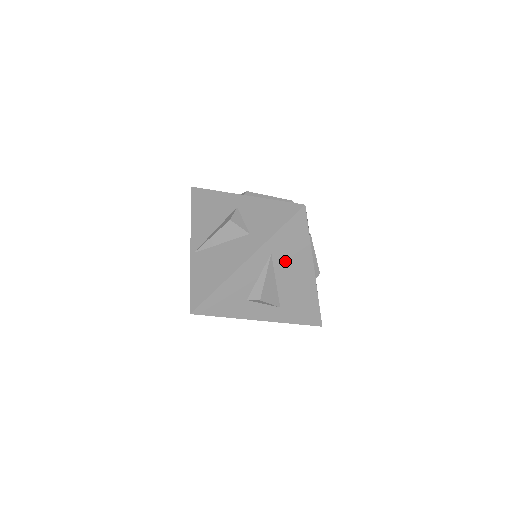
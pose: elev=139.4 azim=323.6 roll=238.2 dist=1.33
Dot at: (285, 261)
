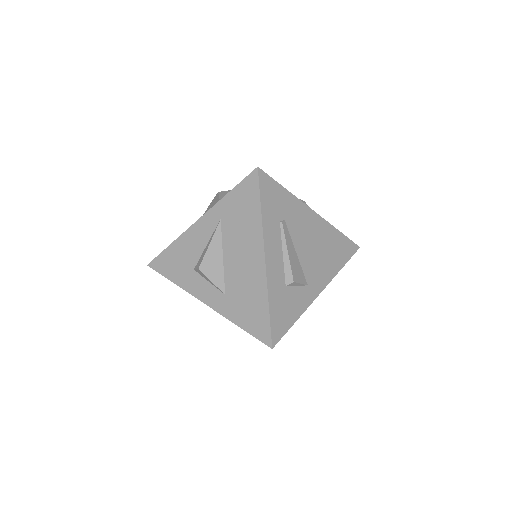
Dot at: (234, 233)
